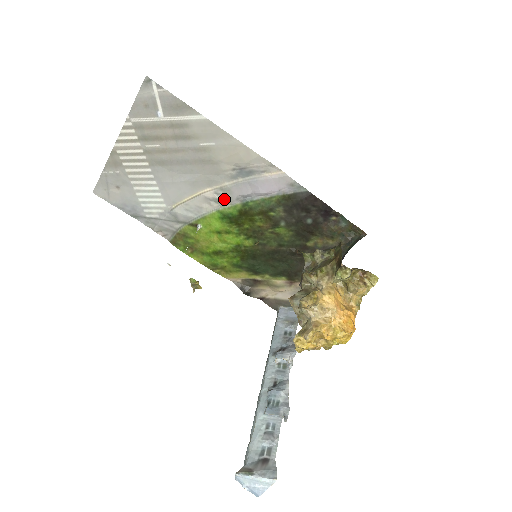
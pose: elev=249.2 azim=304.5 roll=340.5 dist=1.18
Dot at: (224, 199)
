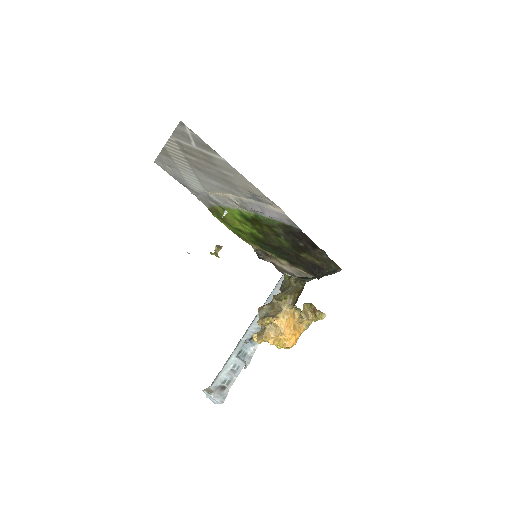
Dot at: (242, 206)
